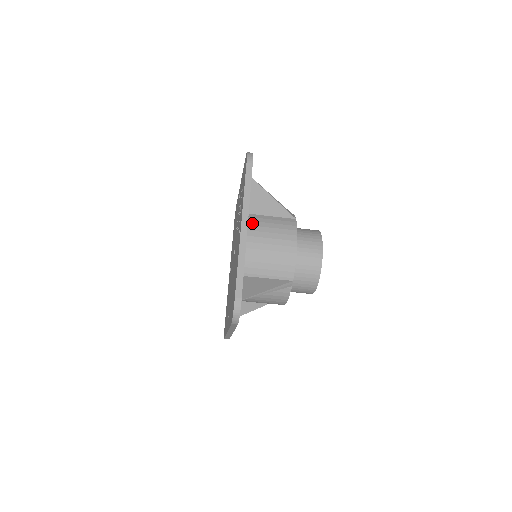
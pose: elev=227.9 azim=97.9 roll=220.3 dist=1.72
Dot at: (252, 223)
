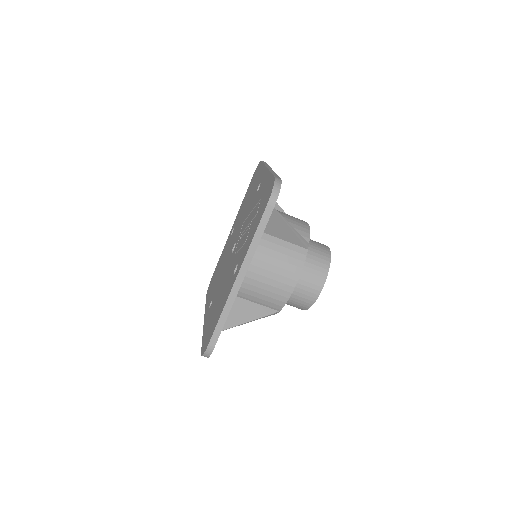
Dot at: (257, 247)
